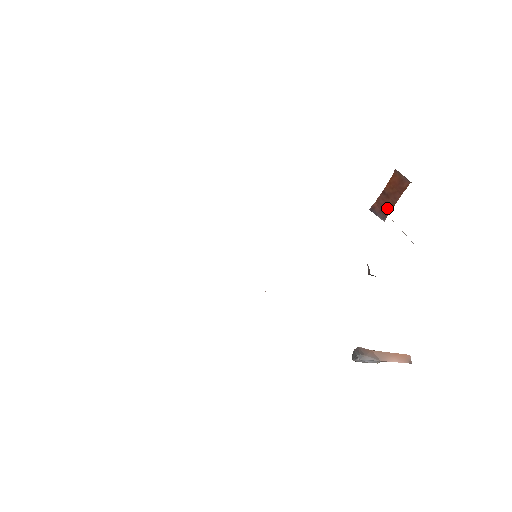
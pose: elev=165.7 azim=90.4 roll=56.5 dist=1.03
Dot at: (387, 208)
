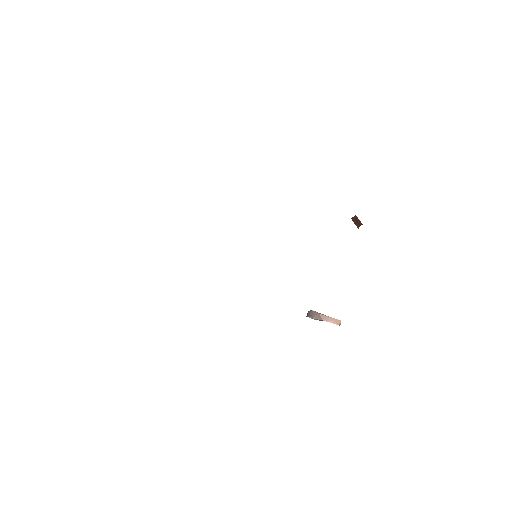
Dot at: (358, 224)
